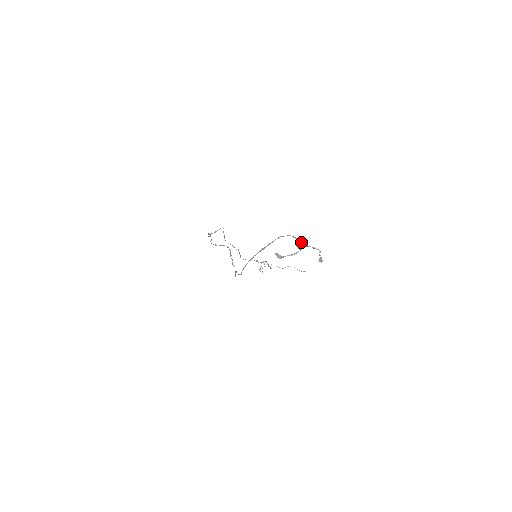
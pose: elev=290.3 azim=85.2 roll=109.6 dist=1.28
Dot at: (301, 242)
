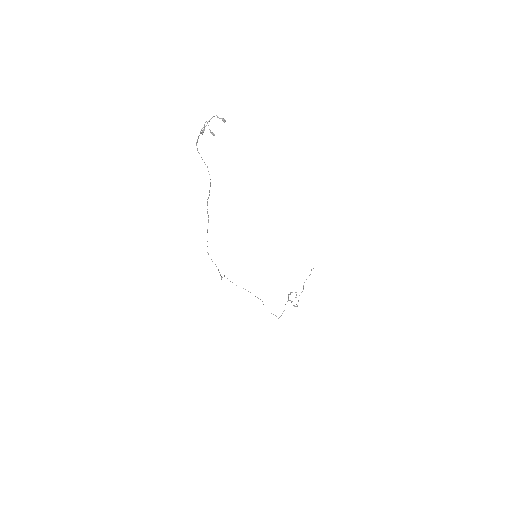
Dot at: (210, 132)
